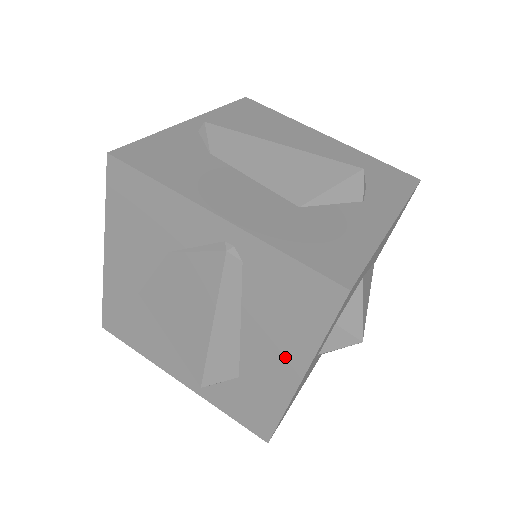
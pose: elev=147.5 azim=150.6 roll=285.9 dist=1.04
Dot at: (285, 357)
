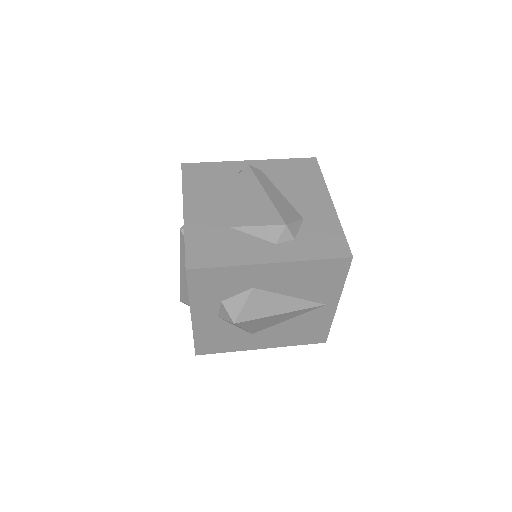
Dot at: occluded
